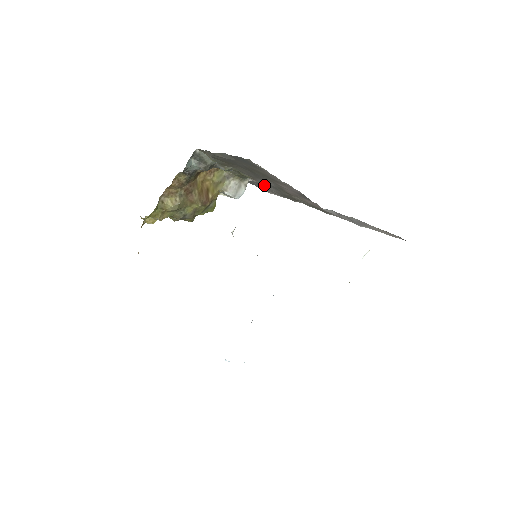
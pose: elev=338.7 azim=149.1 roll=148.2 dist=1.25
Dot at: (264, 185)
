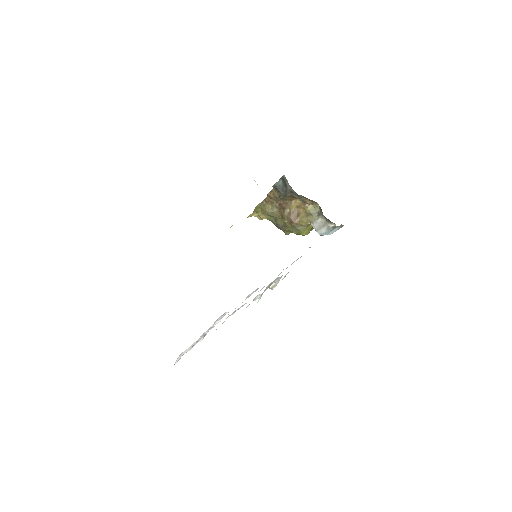
Dot at: occluded
